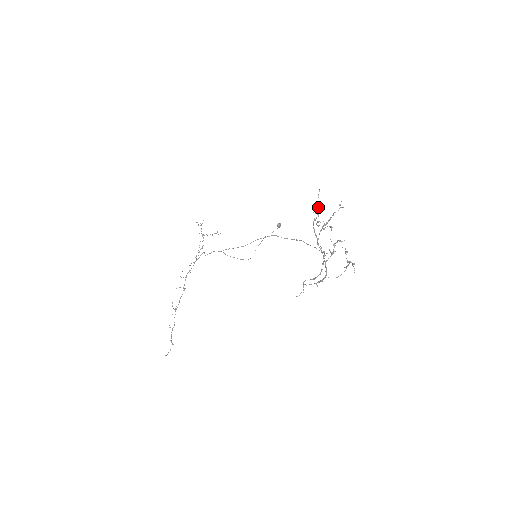
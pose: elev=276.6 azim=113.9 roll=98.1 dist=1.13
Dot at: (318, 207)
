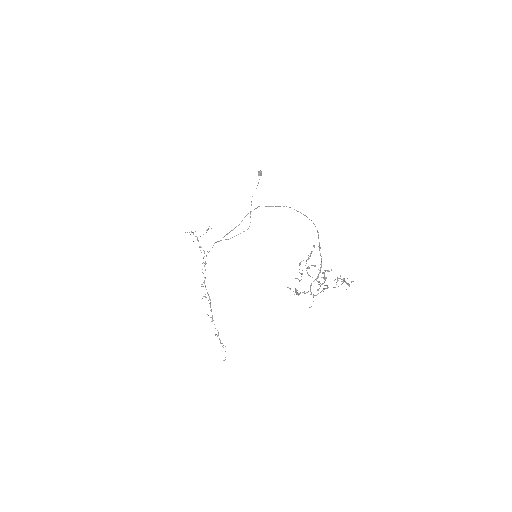
Dot at: (295, 292)
